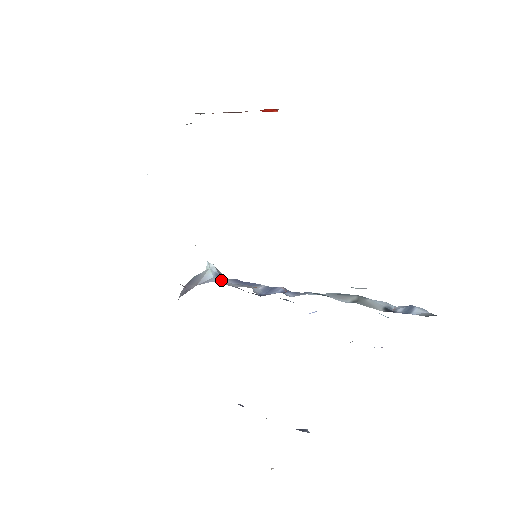
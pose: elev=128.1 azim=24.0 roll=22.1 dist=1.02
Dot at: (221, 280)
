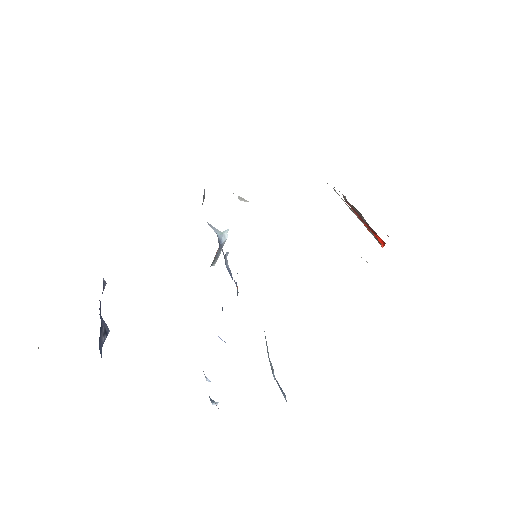
Dot at: occluded
